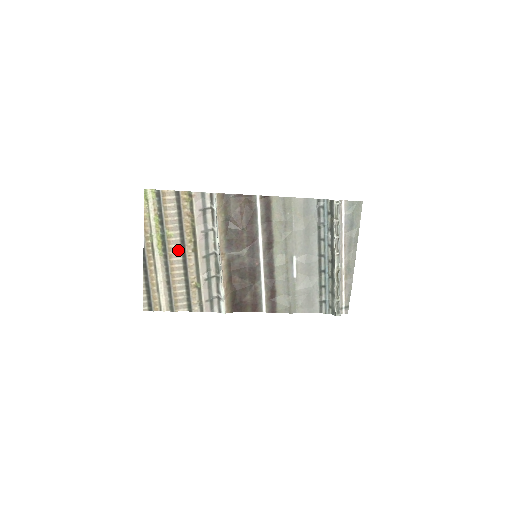
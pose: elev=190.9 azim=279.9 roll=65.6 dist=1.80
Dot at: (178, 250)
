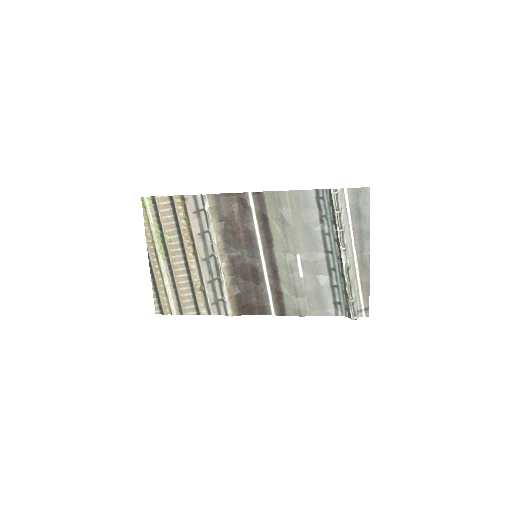
Dot at: (179, 254)
